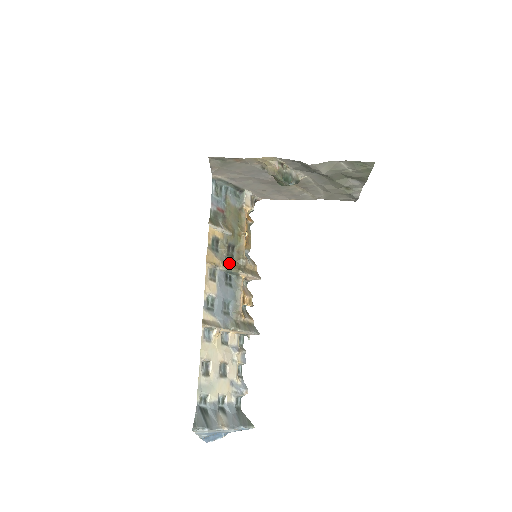
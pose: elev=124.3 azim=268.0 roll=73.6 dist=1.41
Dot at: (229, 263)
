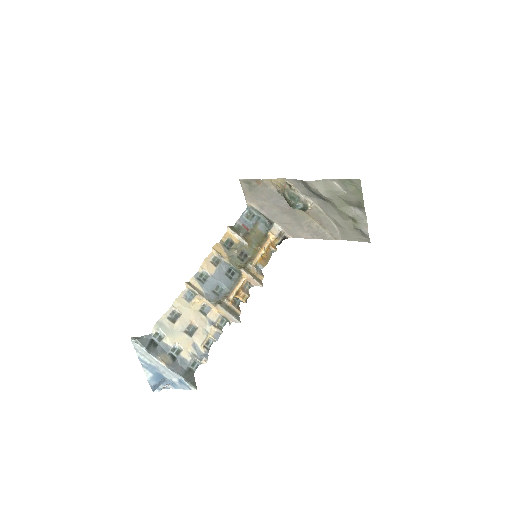
Dot at: (236, 262)
